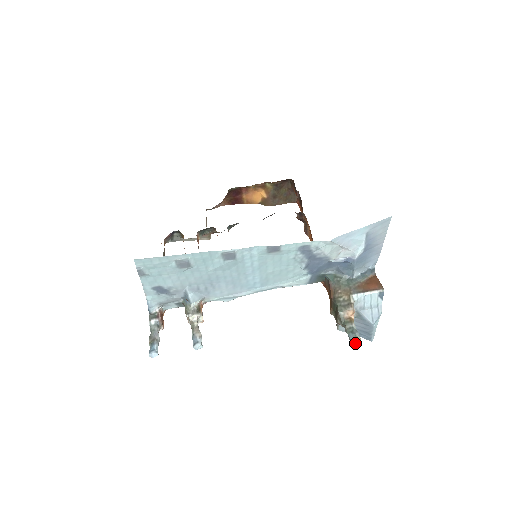
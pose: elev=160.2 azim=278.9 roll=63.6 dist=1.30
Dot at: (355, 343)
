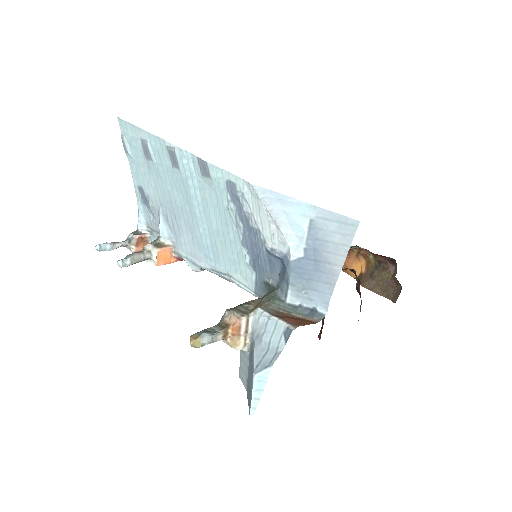
Dot at: (191, 338)
